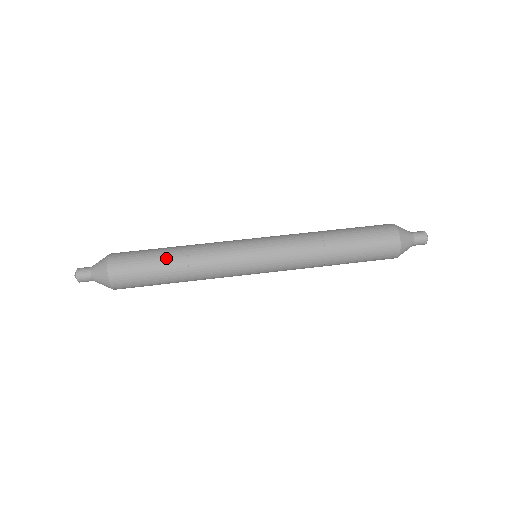
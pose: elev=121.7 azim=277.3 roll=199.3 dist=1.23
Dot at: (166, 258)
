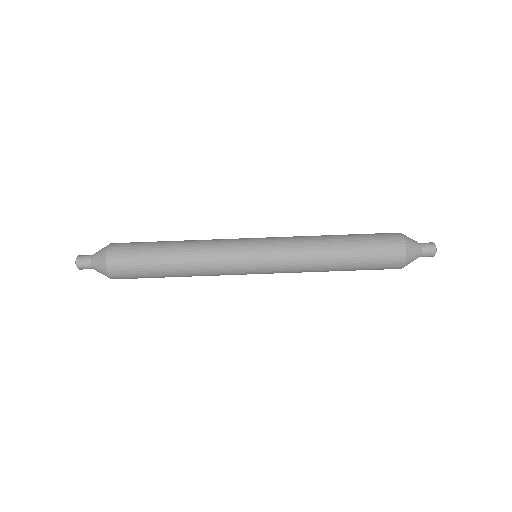
Dot at: occluded
